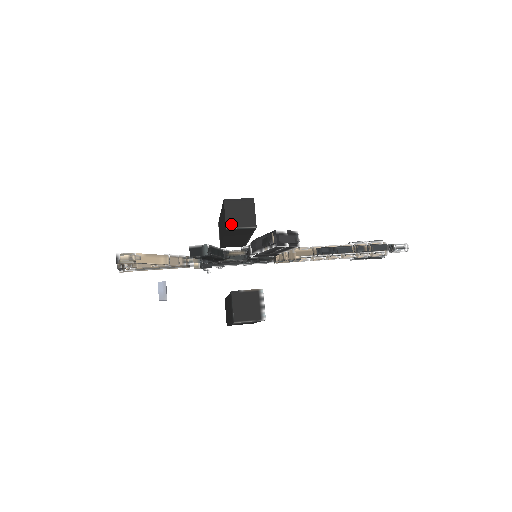
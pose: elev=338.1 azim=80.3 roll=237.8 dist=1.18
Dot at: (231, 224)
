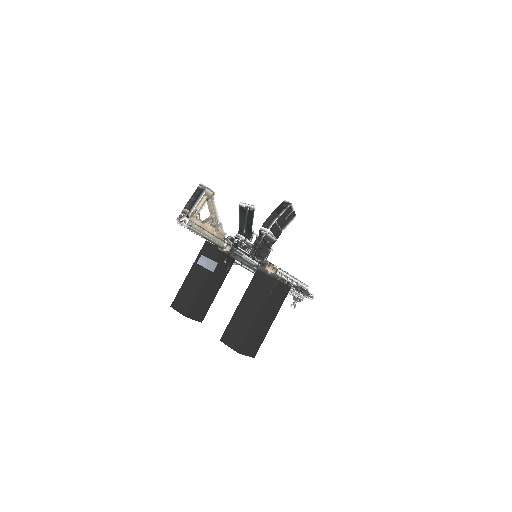
Dot at: occluded
